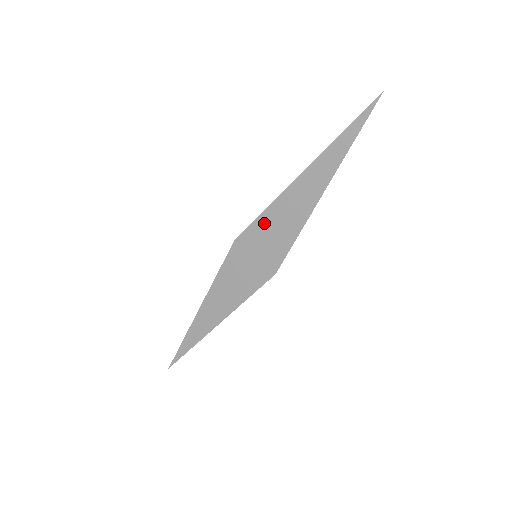
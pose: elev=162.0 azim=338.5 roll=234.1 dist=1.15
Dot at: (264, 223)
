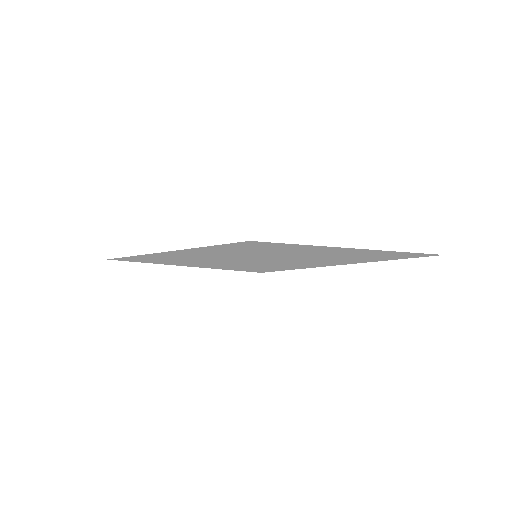
Dot at: (284, 249)
